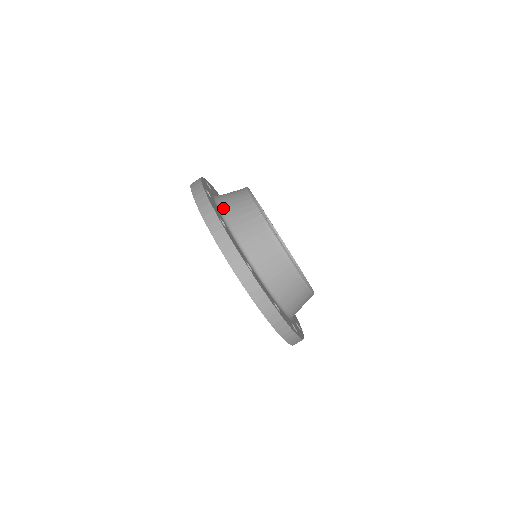
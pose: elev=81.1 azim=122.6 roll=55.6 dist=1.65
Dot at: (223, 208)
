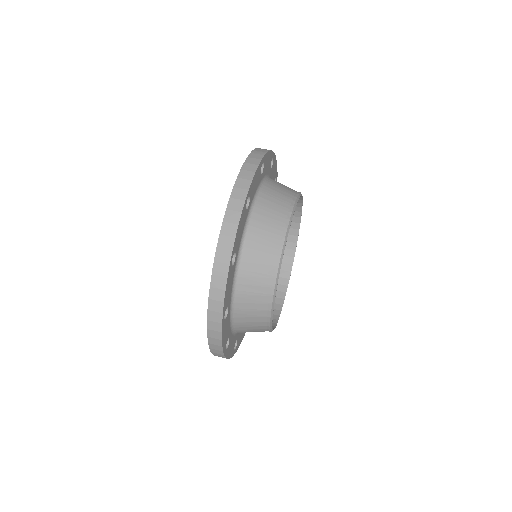
Dot at: occluded
